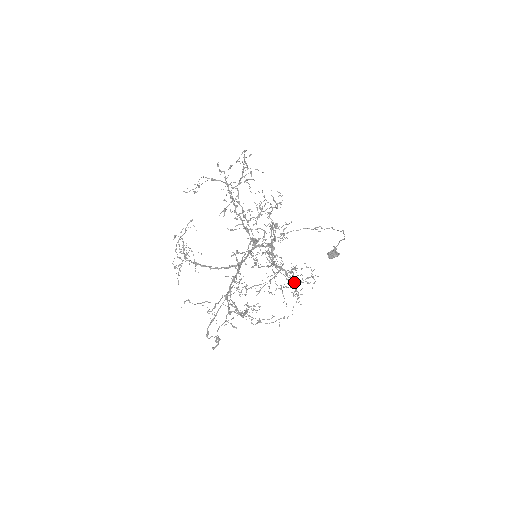
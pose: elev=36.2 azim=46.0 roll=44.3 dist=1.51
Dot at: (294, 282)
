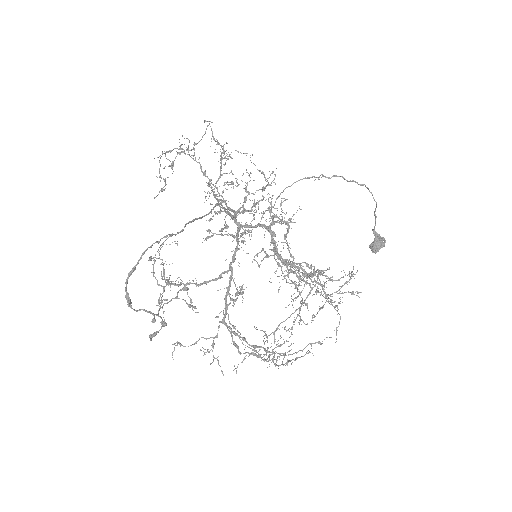
Dot at: (314, 274)
